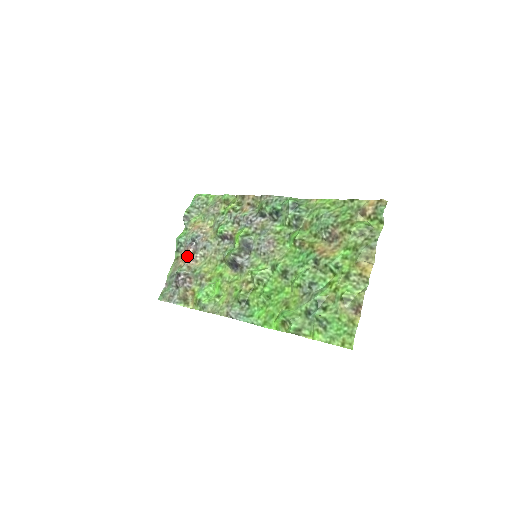
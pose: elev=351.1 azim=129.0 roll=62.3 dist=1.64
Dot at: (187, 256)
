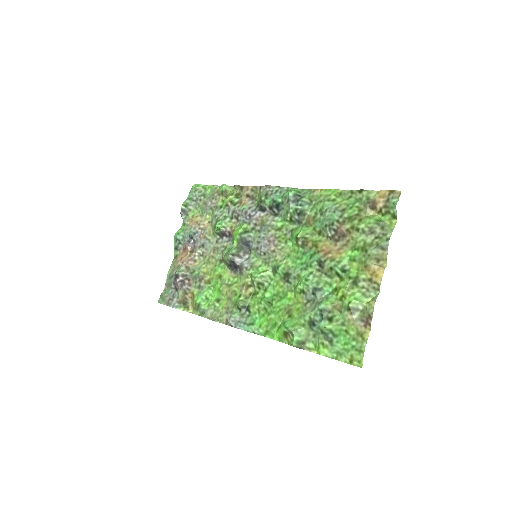
Dot at: (185, 255)
